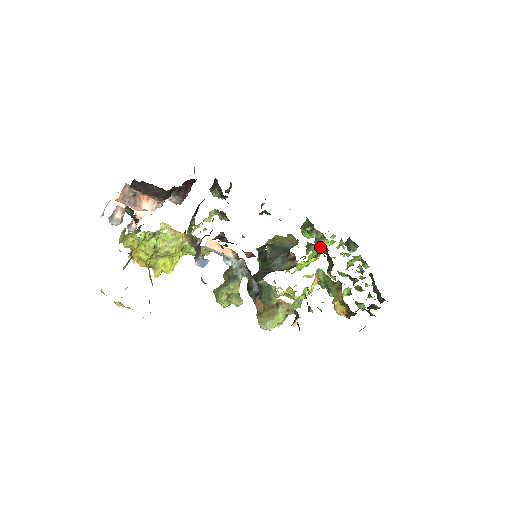
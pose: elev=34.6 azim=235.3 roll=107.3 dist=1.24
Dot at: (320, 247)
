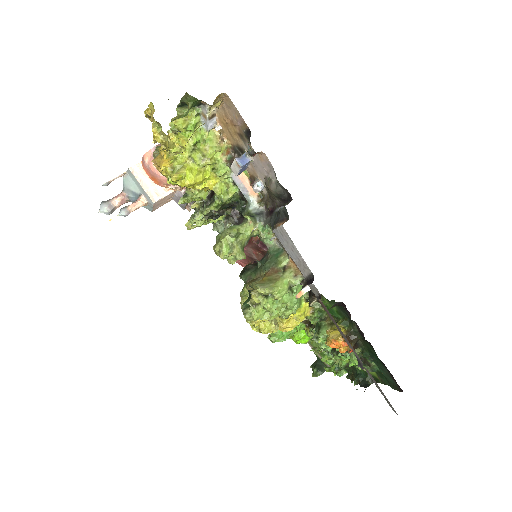
Dot at: occluded
